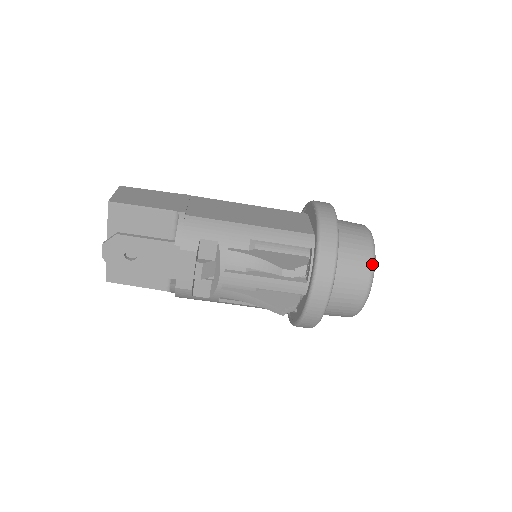
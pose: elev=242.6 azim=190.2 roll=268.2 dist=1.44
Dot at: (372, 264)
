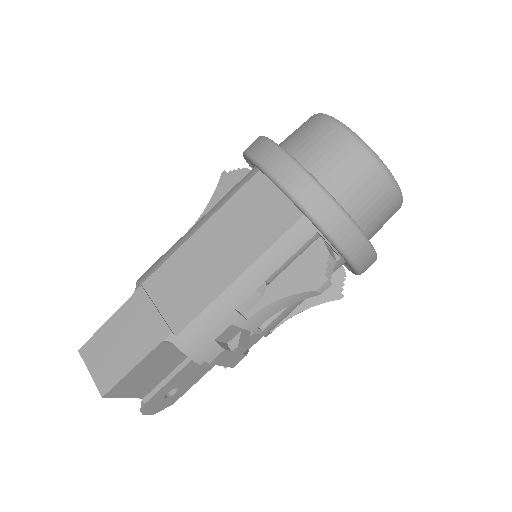
Dot at: (386, 175)
